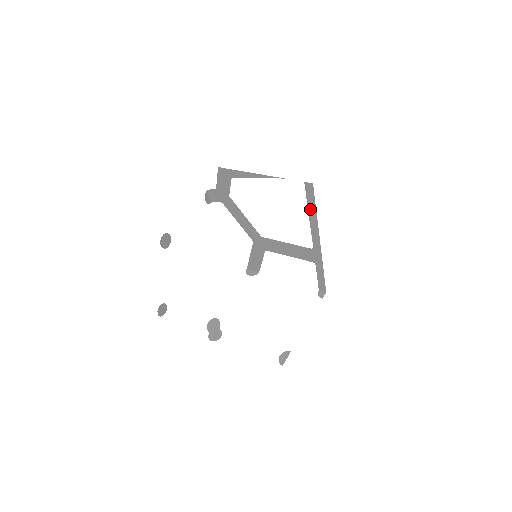
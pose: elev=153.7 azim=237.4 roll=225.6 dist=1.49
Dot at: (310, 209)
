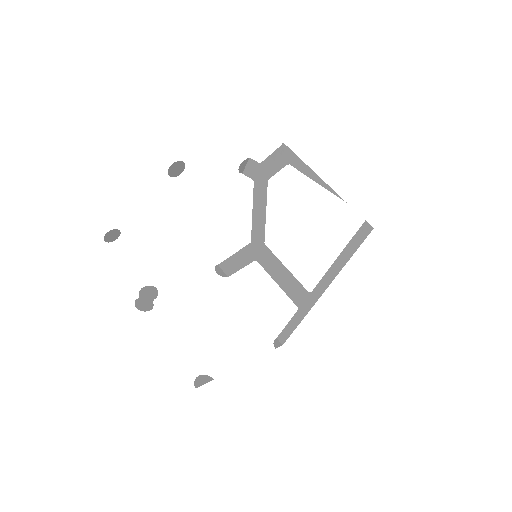
Dot at: (345, 252)
